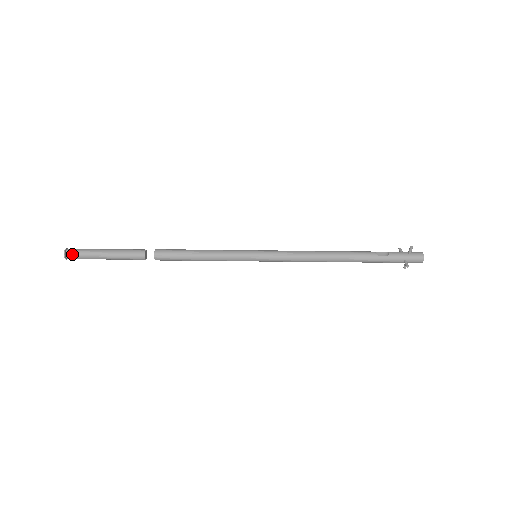
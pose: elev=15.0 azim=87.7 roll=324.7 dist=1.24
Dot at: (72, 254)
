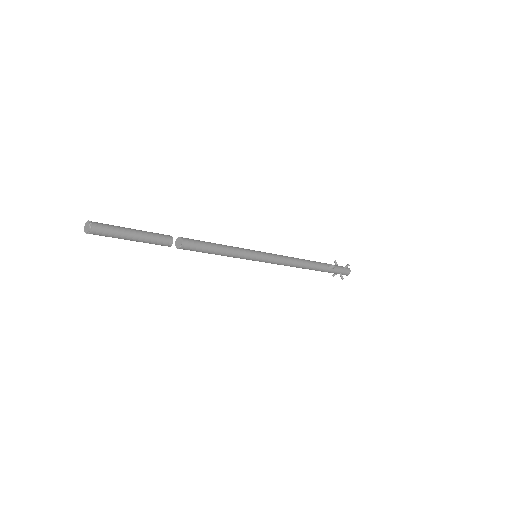
Dot at: (98, 230)
